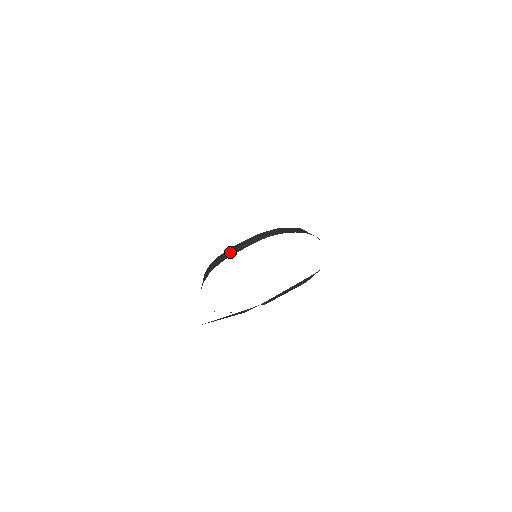
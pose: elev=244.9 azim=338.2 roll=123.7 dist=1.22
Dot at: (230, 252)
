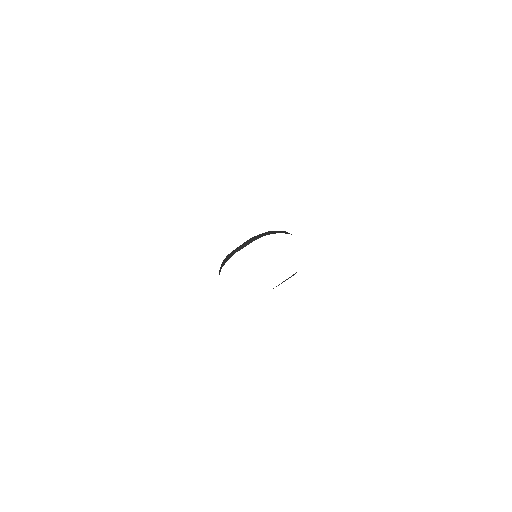
Dot at: (235, 251)
